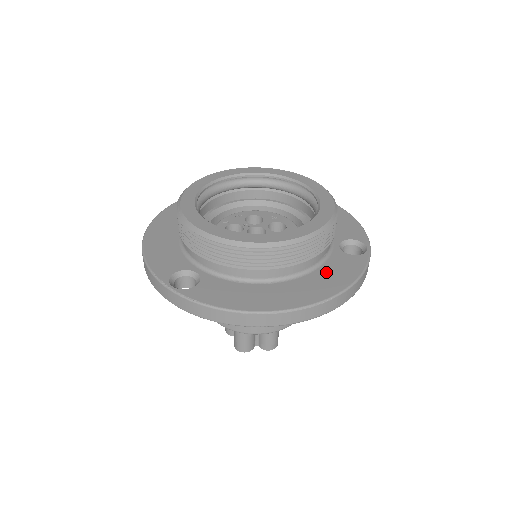
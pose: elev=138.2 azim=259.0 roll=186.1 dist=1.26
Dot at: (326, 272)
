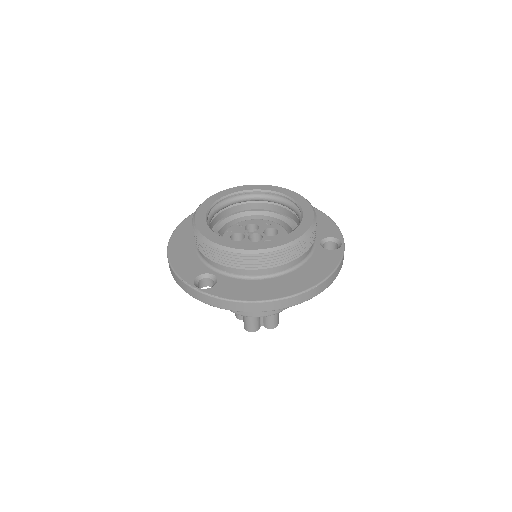
Dot at: (311, 266)
